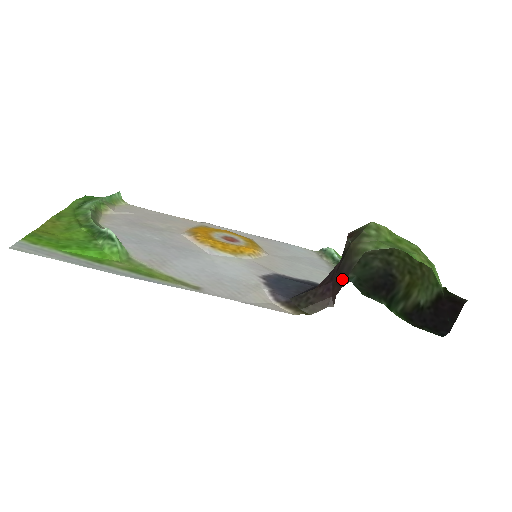
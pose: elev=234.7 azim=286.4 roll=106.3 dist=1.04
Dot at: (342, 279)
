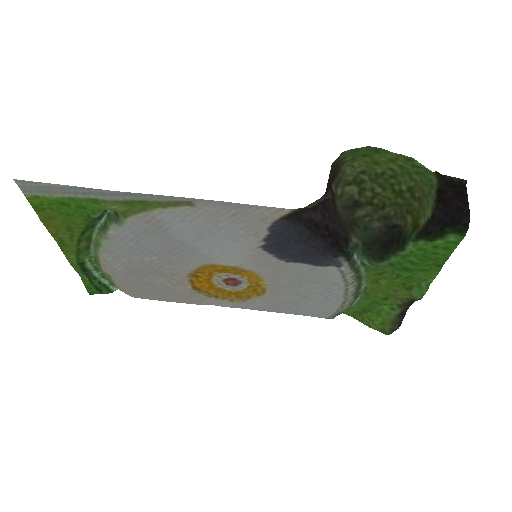
Dot at: (331, 179)
